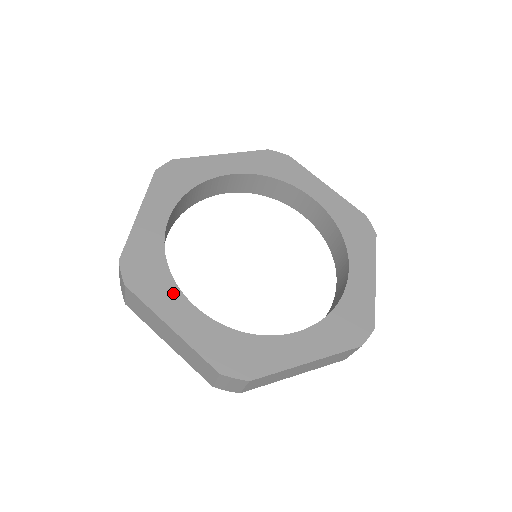
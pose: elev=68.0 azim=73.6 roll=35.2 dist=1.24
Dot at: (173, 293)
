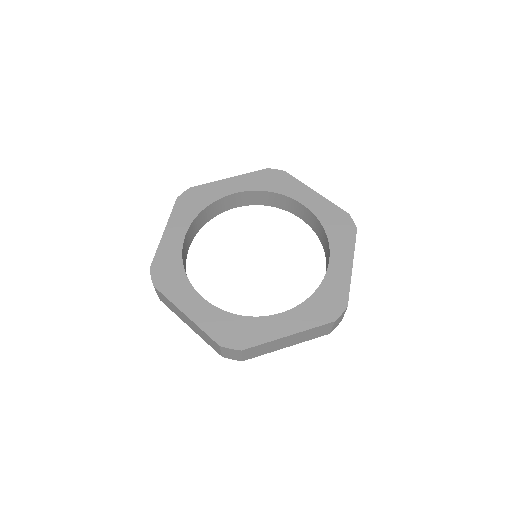
Dot at: (187, 289)
